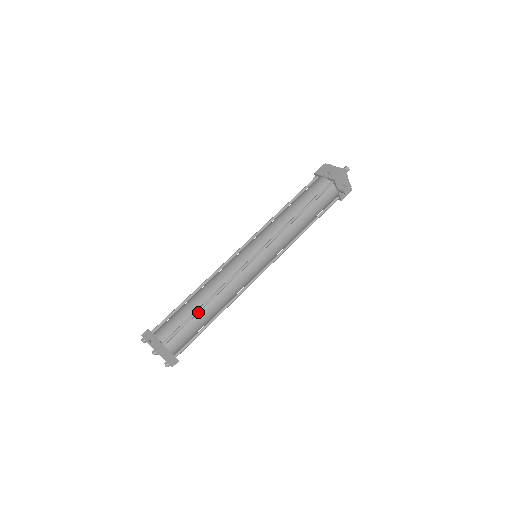
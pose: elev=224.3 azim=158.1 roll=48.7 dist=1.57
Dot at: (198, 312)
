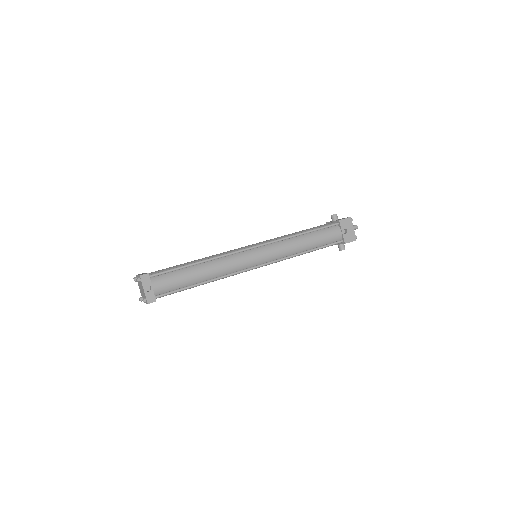
Dot at: occluded
